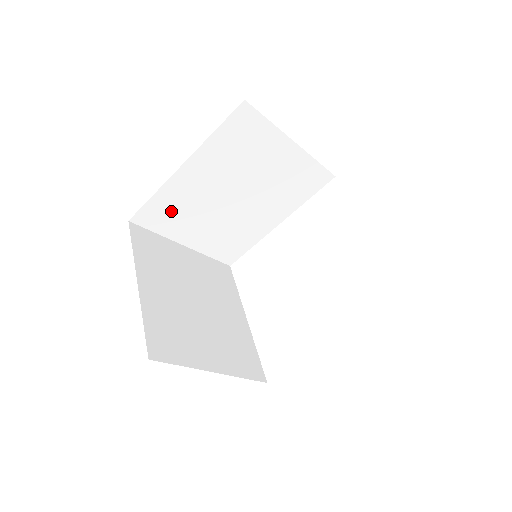
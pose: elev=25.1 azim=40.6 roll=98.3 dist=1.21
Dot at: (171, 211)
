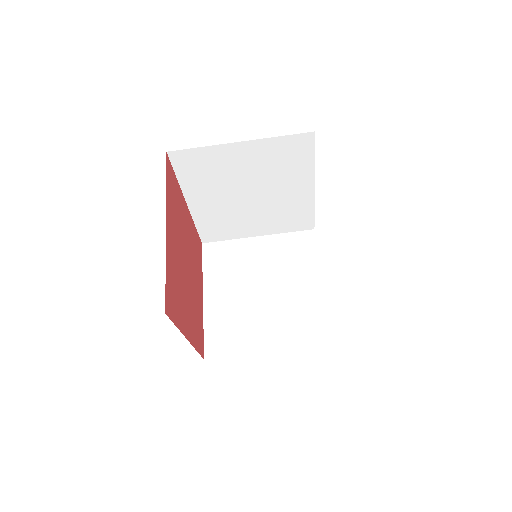
Dot at: (219, 226)
